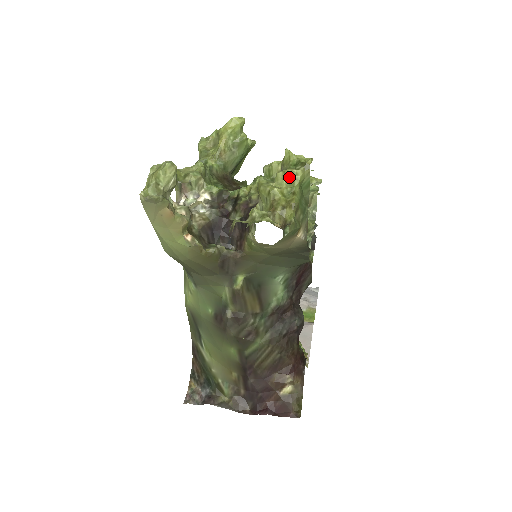
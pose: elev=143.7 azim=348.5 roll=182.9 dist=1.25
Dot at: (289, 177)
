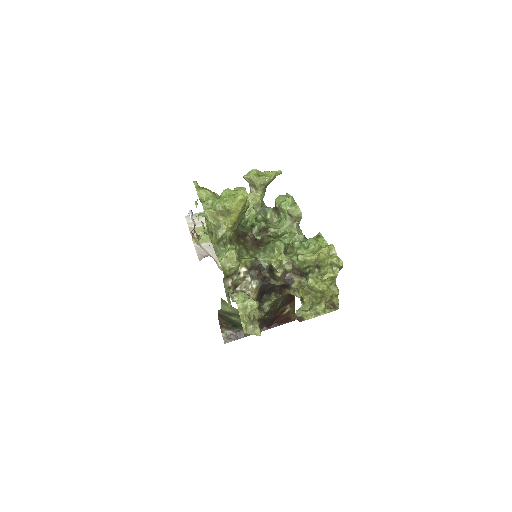
Dot at: (331, 278)
